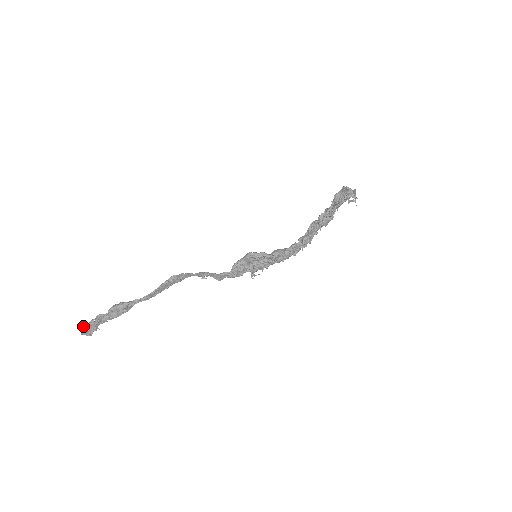
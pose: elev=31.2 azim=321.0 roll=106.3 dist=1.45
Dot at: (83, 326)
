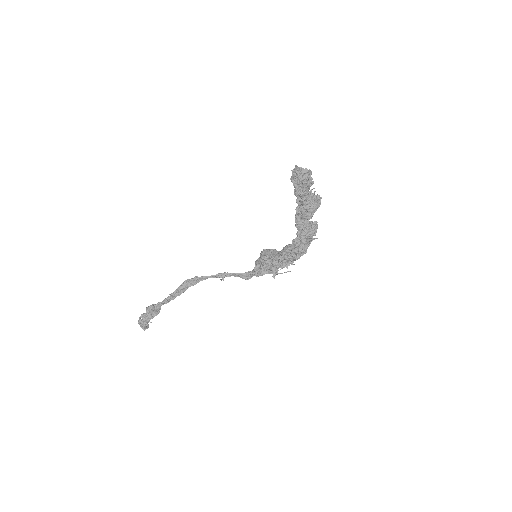
Dot at: occluded
